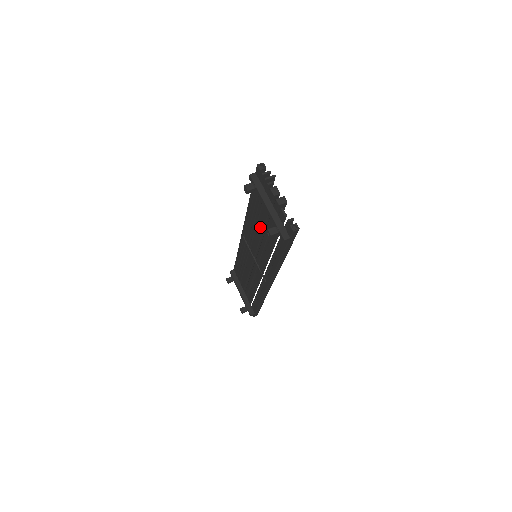
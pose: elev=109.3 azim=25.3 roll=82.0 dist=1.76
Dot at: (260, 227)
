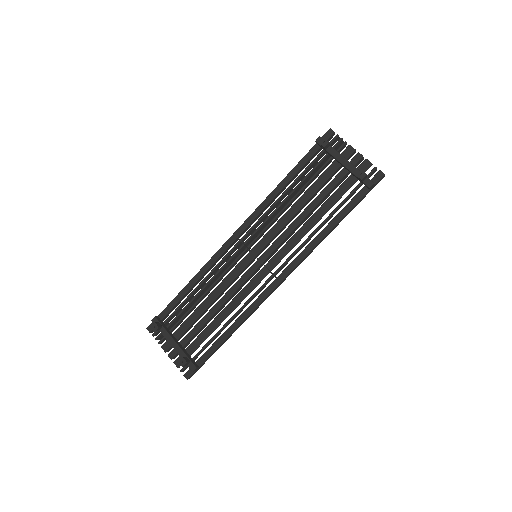
Dot at: (300, 201)
